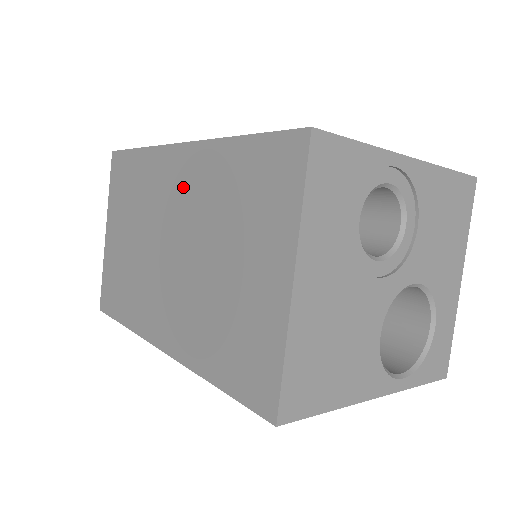
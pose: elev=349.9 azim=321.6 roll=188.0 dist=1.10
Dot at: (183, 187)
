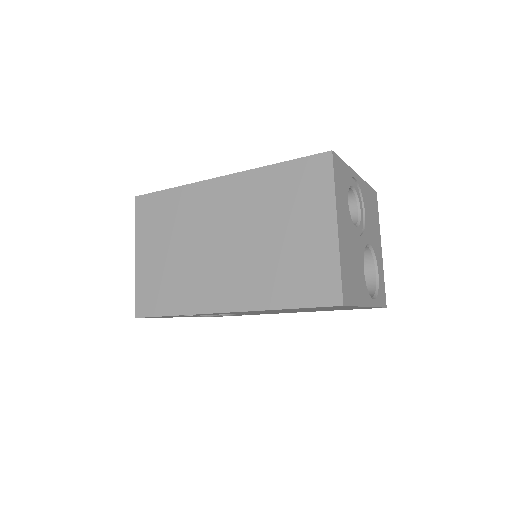
Dot at: (230, 202)
